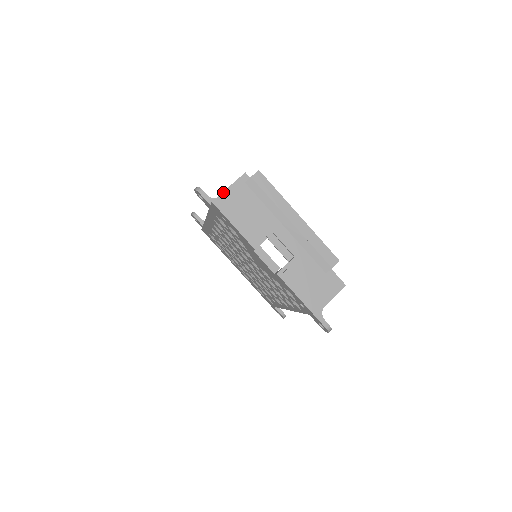
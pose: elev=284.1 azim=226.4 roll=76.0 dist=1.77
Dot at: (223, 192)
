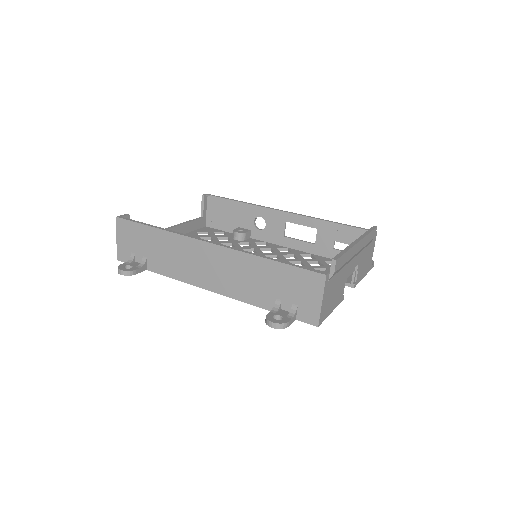
Dot at: (321, 310)
